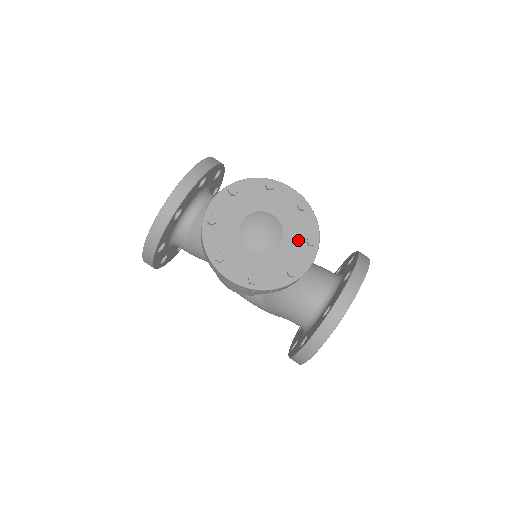
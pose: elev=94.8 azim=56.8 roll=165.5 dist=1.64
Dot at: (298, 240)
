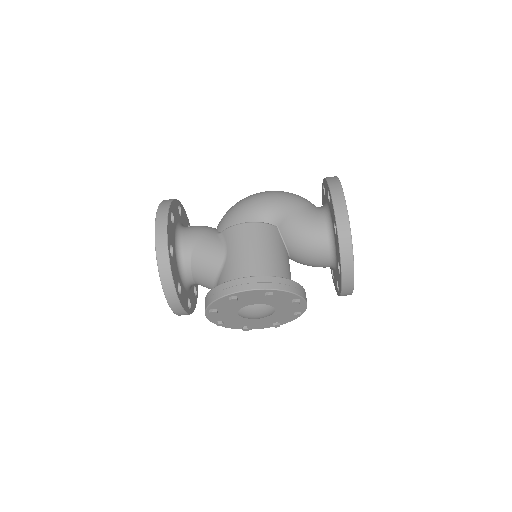
Dot at: (285, 304)
